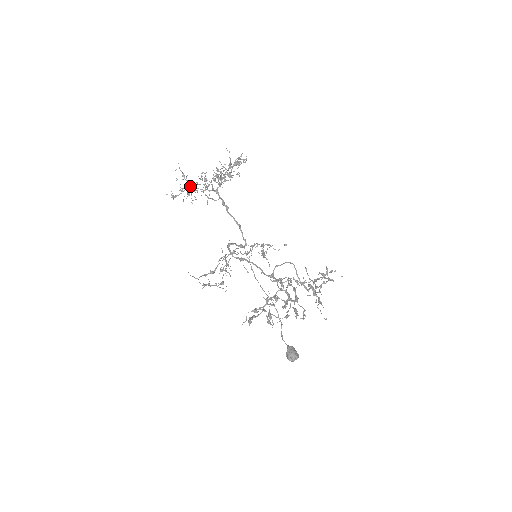
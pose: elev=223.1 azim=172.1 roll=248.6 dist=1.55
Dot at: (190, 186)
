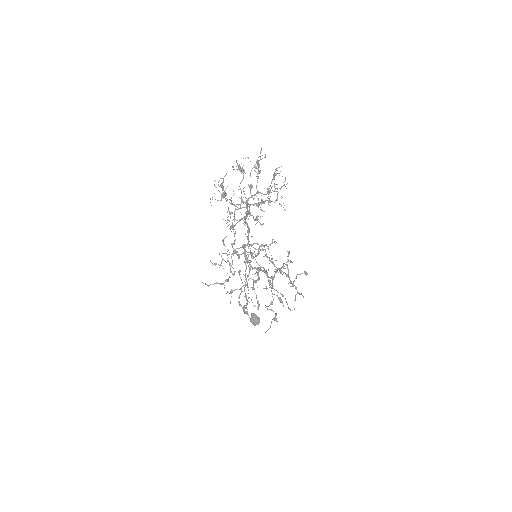
Dot at: occluded
